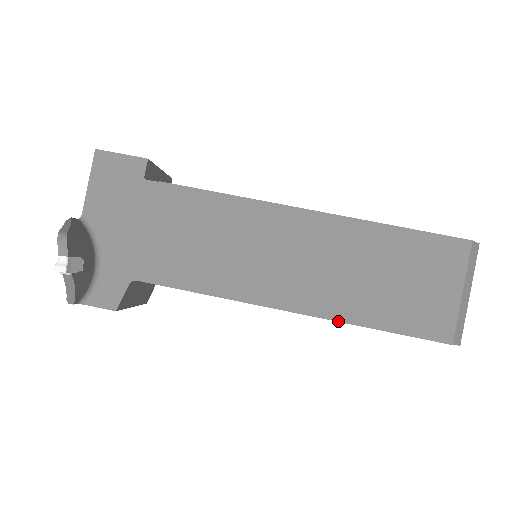
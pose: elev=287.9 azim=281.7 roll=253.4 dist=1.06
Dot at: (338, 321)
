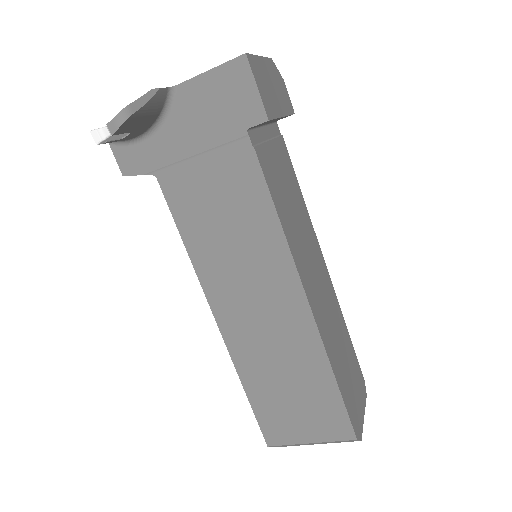
Dot at: (233, 362)
